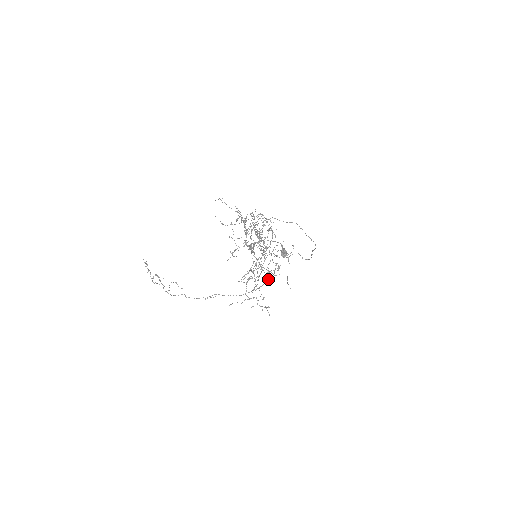
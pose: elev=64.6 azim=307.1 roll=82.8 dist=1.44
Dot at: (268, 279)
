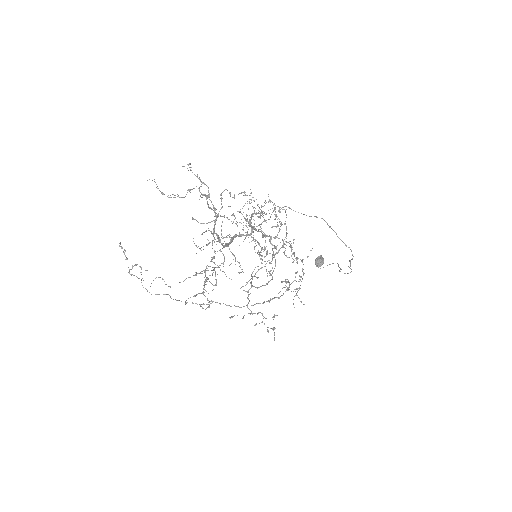
Dot at: (280, 291)
